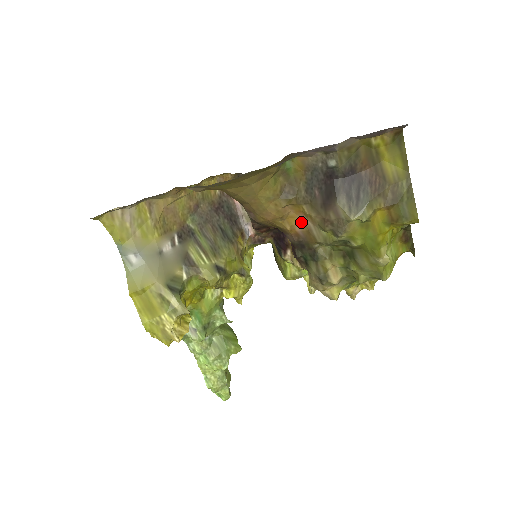
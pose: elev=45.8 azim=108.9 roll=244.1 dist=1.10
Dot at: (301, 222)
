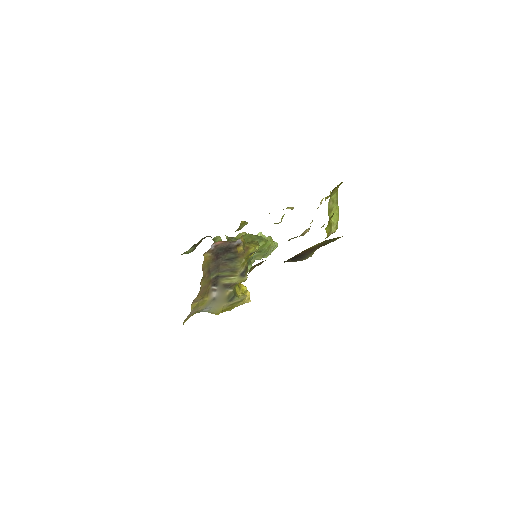
Dot at: occluded
